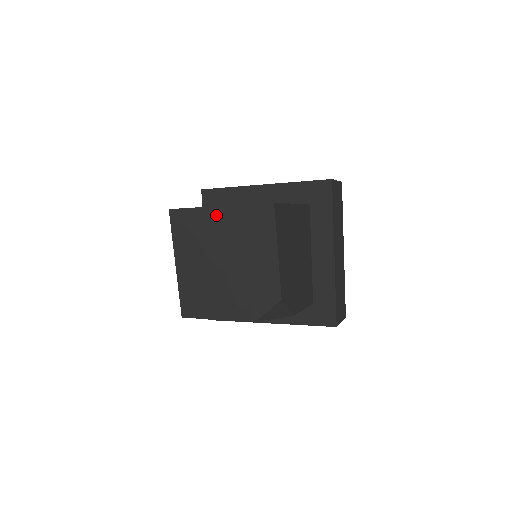
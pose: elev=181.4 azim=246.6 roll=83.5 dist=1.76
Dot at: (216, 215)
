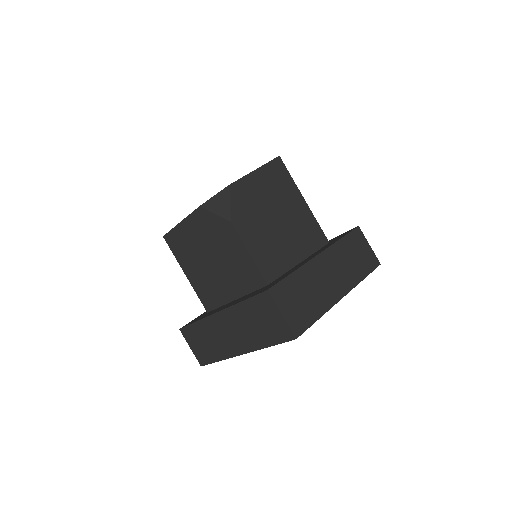
Dot at: occluded
